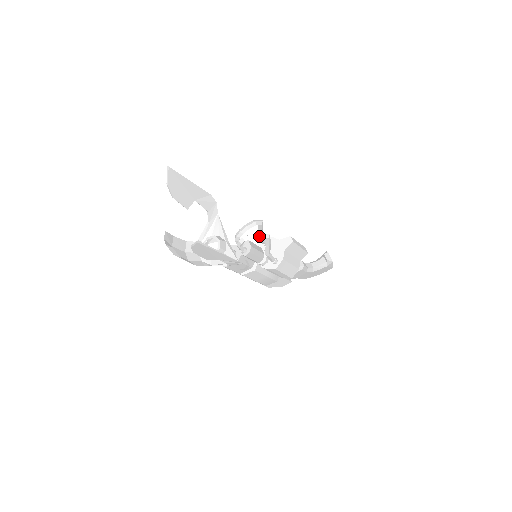
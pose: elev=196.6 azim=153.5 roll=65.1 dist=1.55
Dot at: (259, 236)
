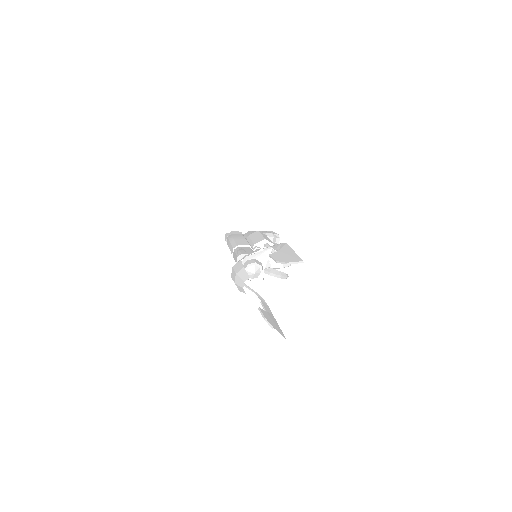
Dot at: occluded
